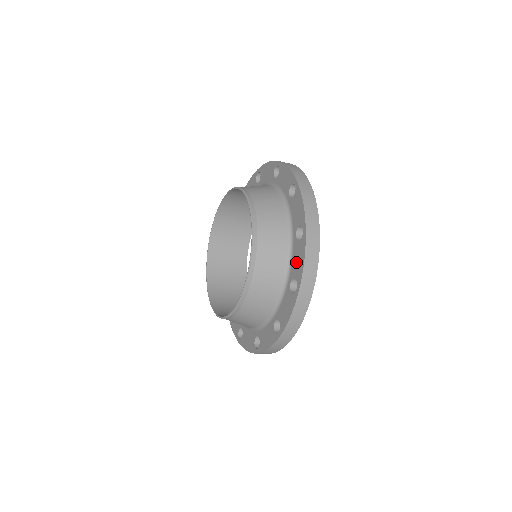
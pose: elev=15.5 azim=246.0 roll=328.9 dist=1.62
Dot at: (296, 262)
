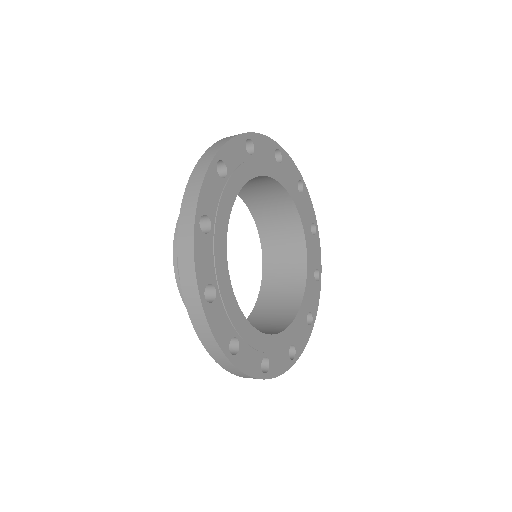
Dot at: occluded
